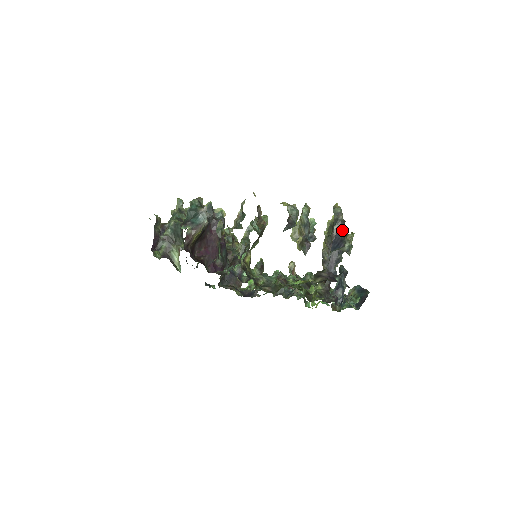
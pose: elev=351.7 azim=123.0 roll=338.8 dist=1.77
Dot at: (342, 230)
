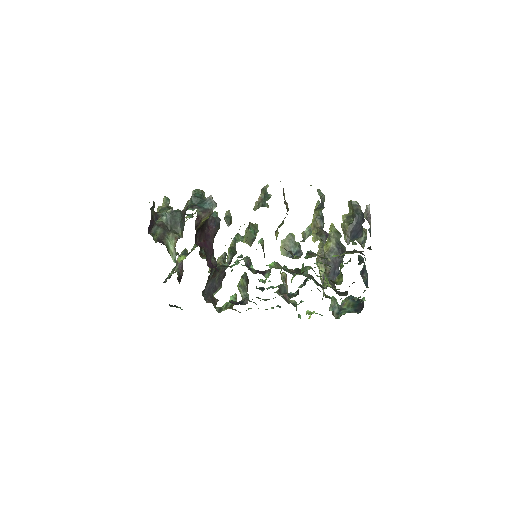
Dot at: (362, 219)
